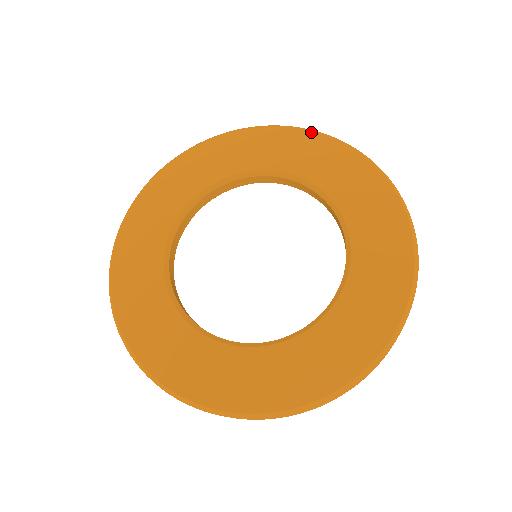
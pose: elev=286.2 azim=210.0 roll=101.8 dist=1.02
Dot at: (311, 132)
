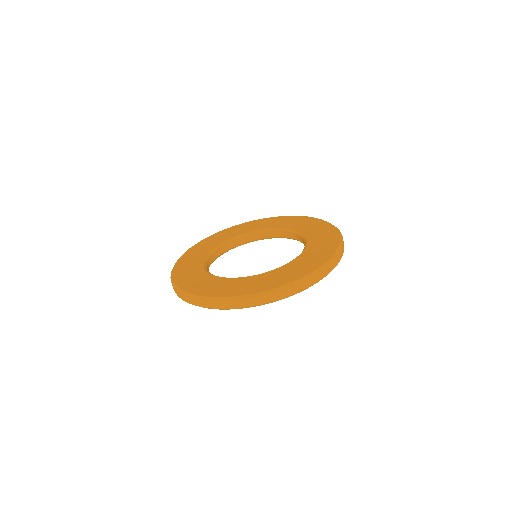
Dot at: (297, 216)
